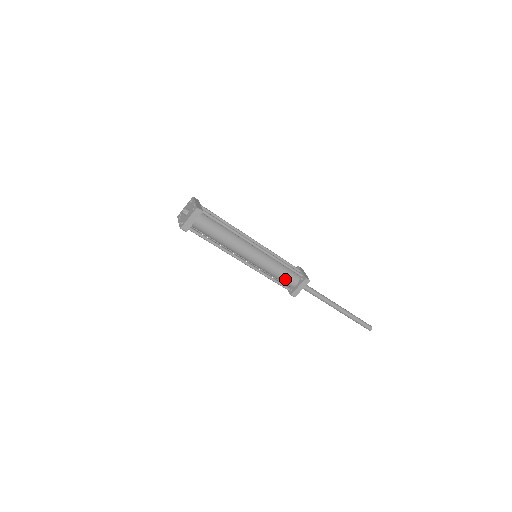
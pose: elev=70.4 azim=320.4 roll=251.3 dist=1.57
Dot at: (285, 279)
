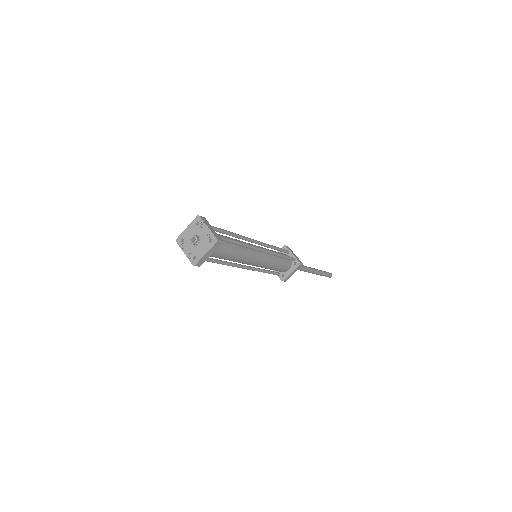
Dot at: (280, 269)
